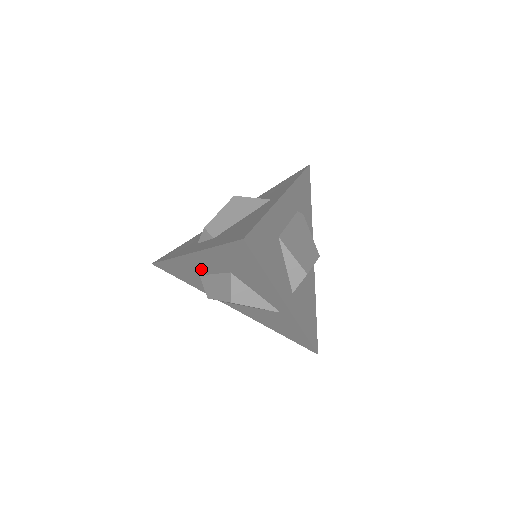
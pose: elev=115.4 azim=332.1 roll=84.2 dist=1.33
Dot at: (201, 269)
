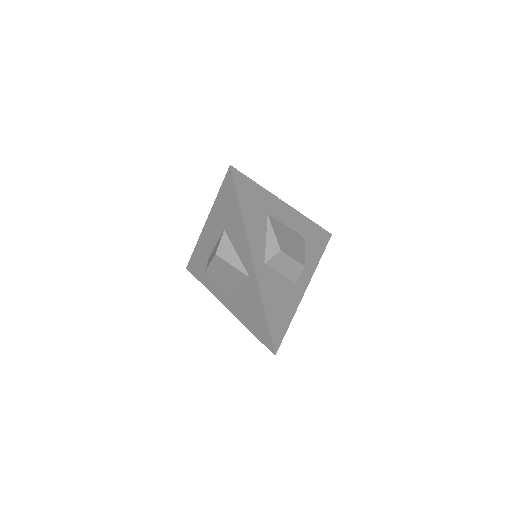
Dot at: (210, 244)
